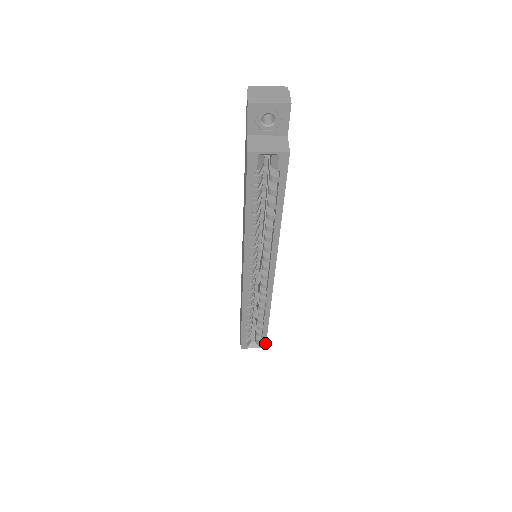
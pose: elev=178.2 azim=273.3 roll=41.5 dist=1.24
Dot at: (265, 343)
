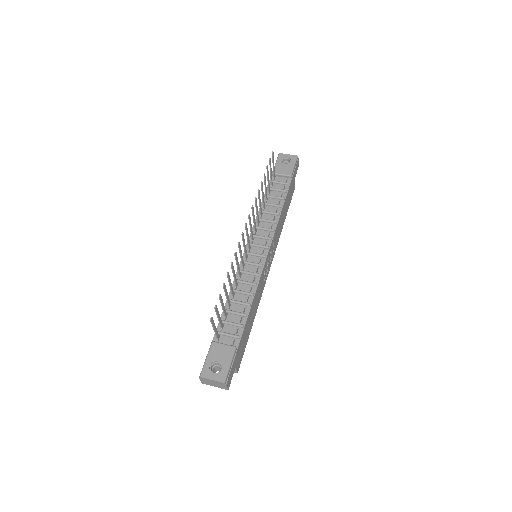
Dot at: (292, 195)
